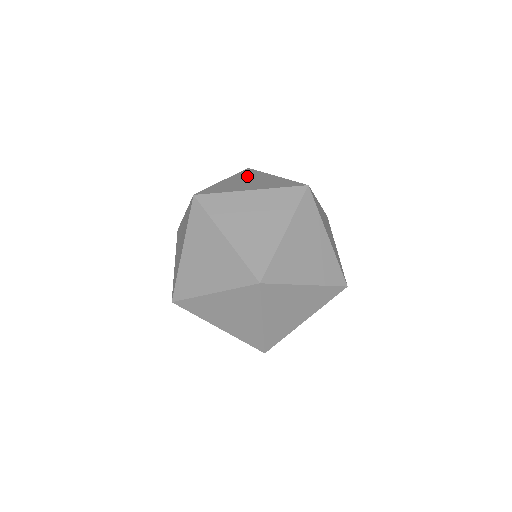
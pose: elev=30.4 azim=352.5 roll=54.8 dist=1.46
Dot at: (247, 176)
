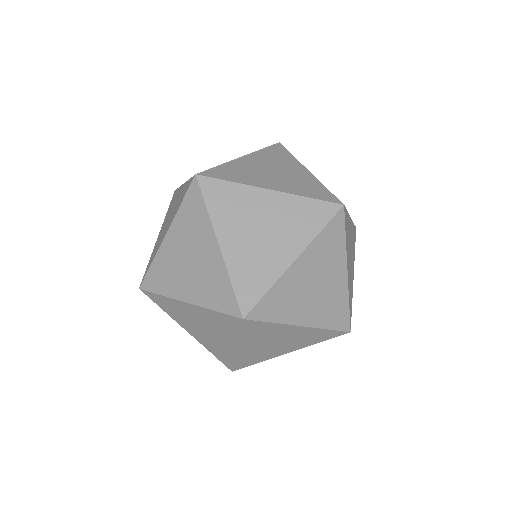
Dot at: occluded
